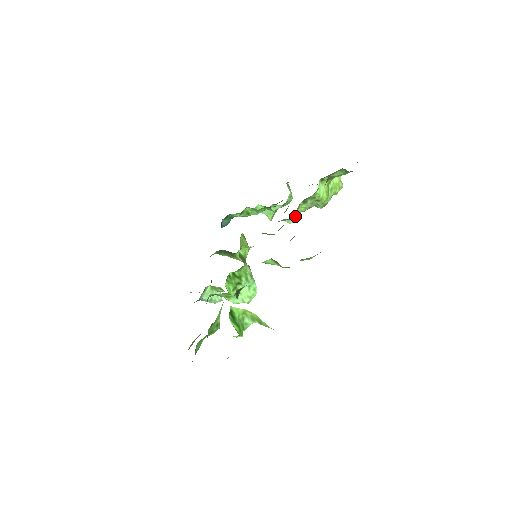
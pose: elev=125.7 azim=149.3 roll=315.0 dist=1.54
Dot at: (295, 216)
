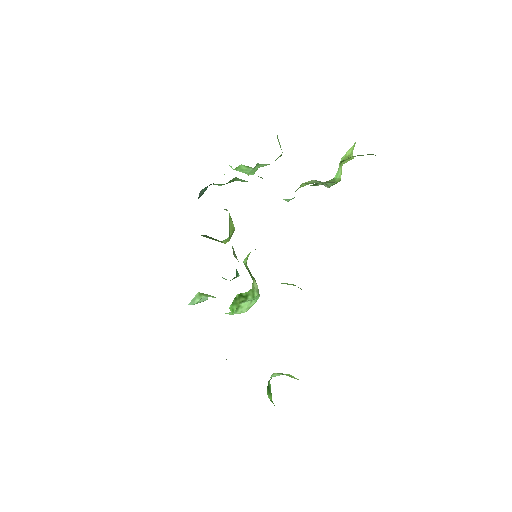
Dot at: occluded
